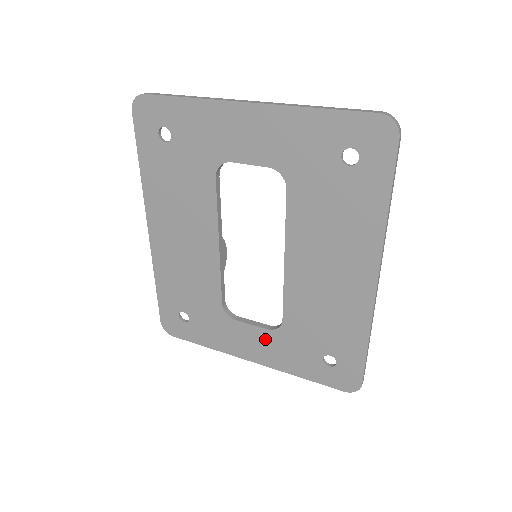
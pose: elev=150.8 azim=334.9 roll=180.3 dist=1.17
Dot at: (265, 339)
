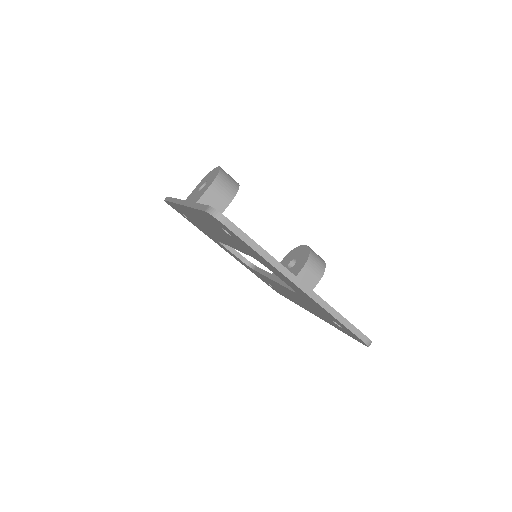
Dot at: (238, 259)
